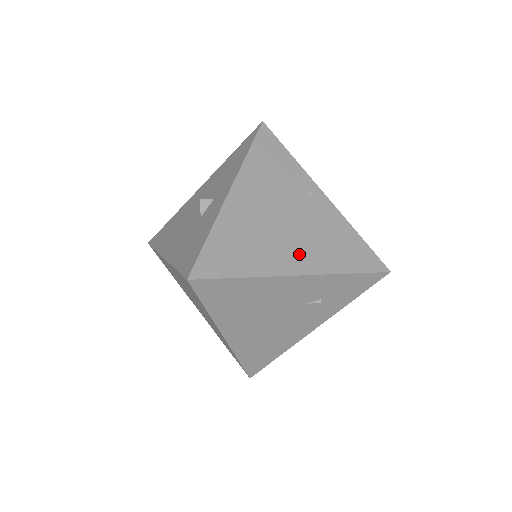
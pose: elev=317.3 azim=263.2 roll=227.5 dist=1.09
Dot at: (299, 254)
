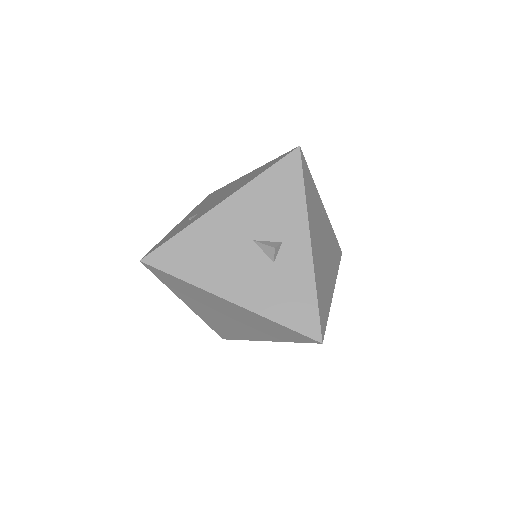
Dot at: (331, 273)
